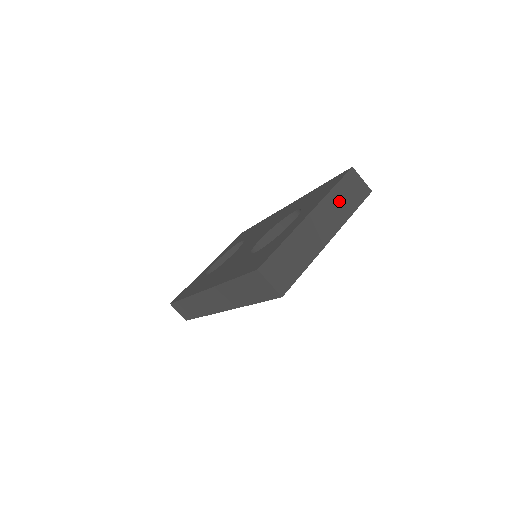
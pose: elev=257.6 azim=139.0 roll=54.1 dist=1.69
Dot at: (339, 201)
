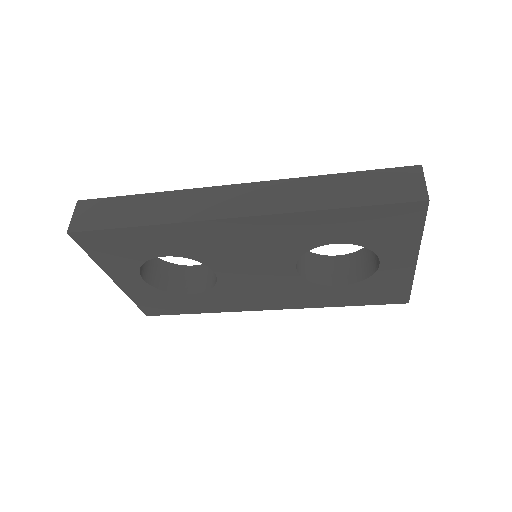
Dot at: occluded
